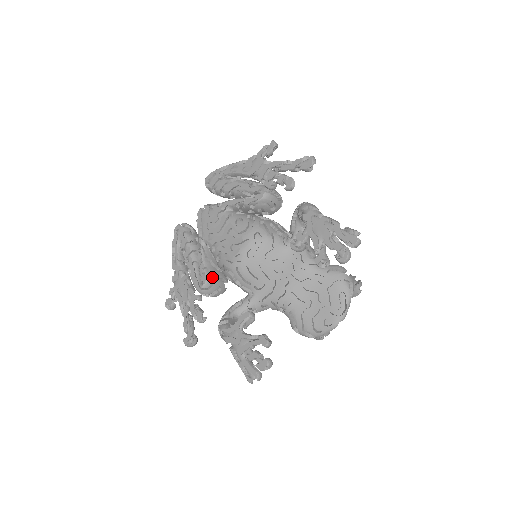
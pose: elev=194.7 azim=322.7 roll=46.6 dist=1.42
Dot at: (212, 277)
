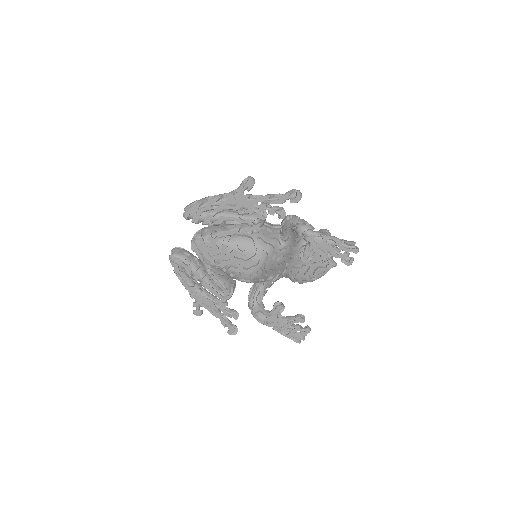
Dot at: (229, 285)
